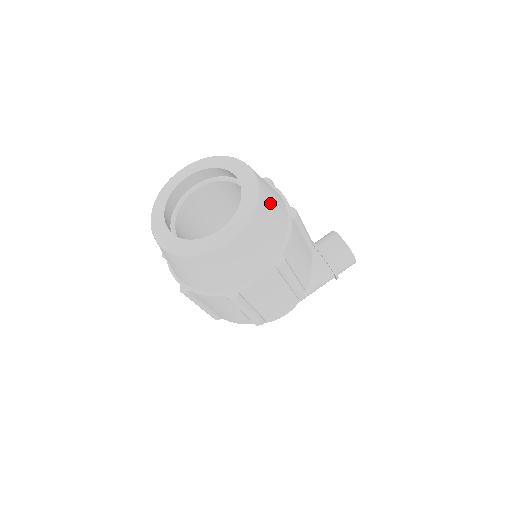
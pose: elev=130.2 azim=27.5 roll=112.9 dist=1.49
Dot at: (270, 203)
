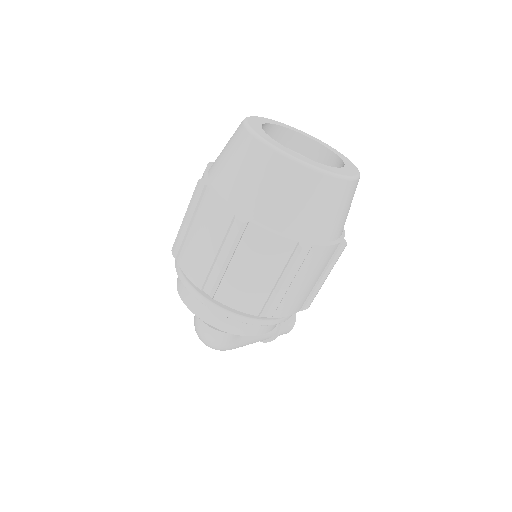
Dot at: occluded
